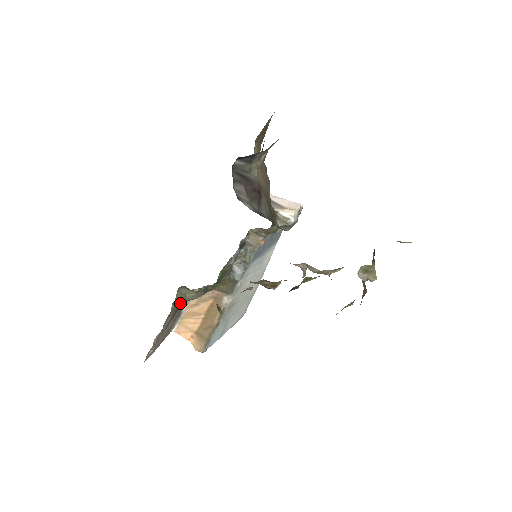
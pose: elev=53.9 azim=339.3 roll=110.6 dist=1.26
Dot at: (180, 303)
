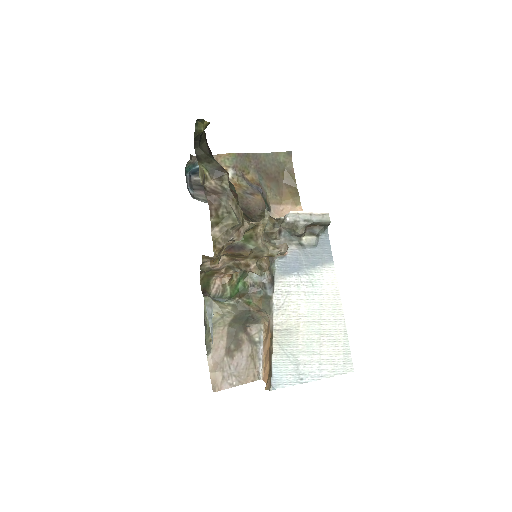
Dot at: (229, 326)
